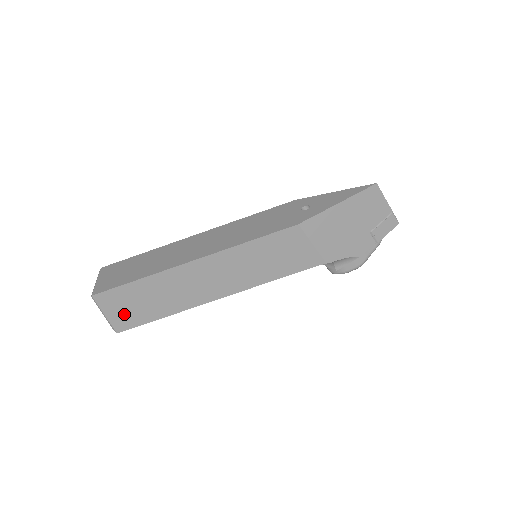
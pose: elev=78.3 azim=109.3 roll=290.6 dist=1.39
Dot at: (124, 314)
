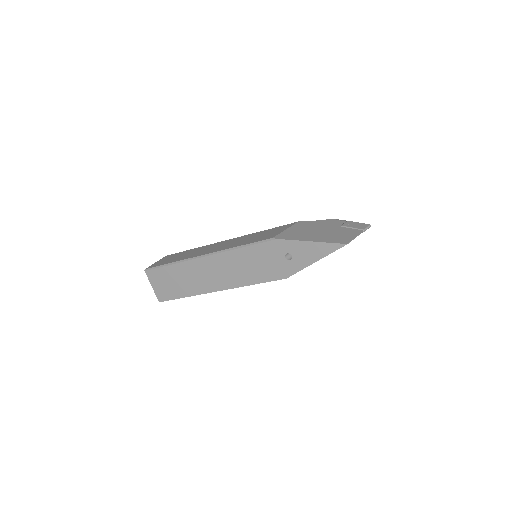
Dot at: occluded
